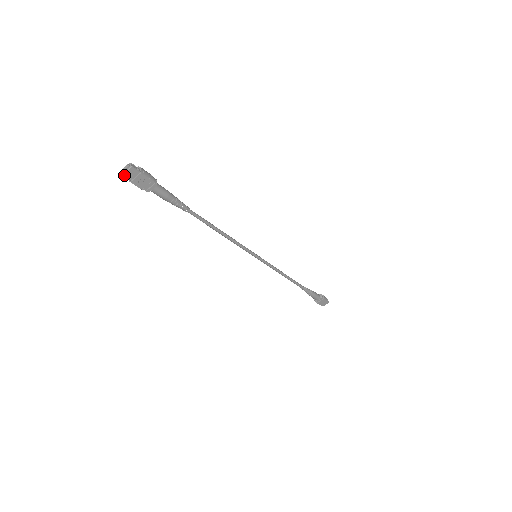
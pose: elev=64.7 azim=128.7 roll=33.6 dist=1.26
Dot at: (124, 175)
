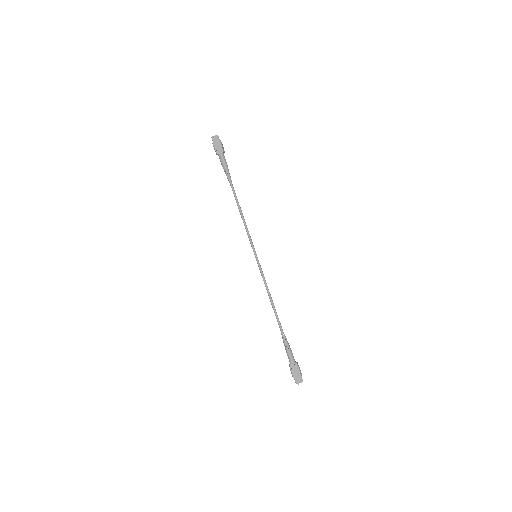
Dot at: (212, 138)
